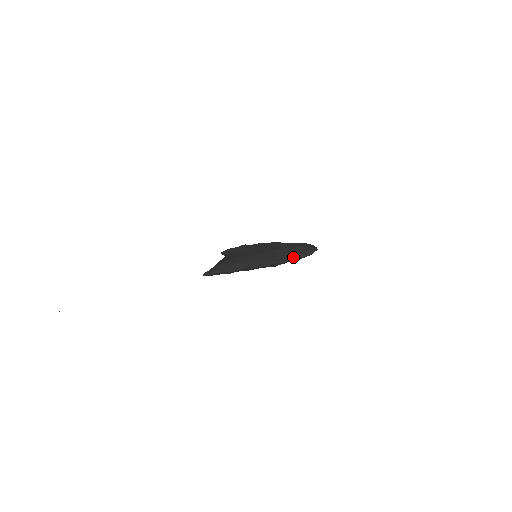
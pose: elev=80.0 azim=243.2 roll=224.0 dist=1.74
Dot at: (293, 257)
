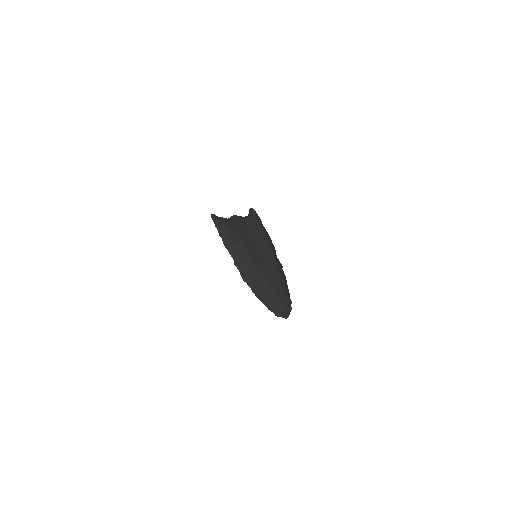
Dot at: (265, 302)
